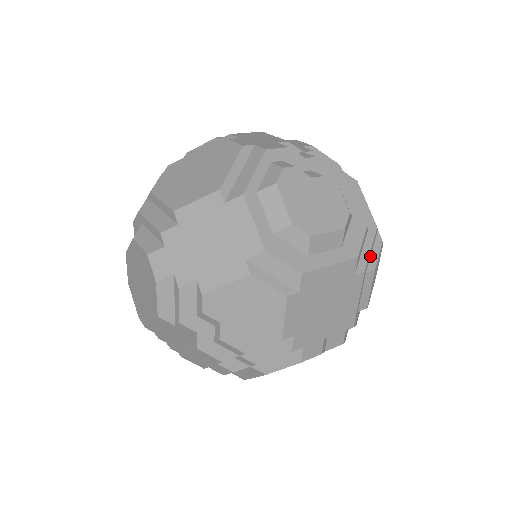
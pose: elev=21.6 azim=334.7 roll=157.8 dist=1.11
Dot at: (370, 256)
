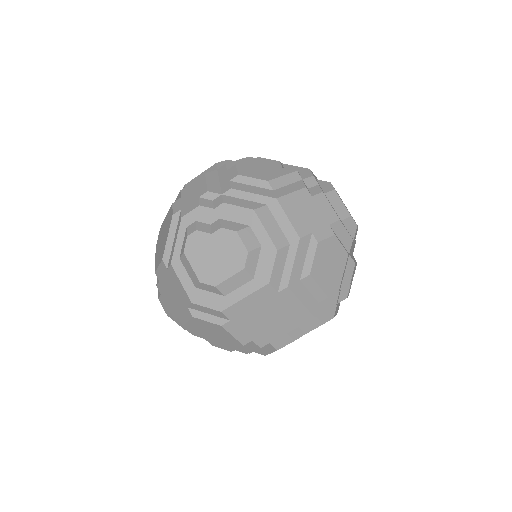
Dot at: (304, 263)
